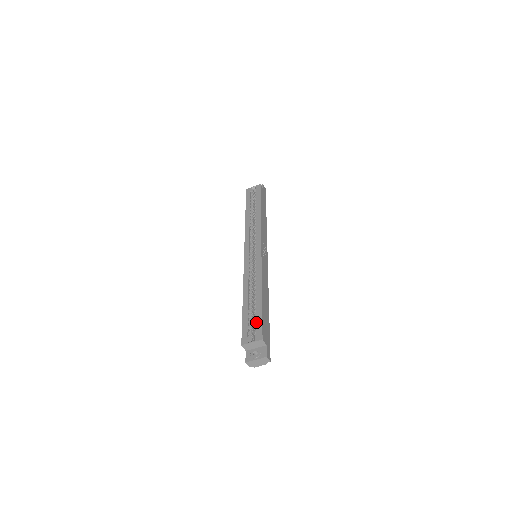
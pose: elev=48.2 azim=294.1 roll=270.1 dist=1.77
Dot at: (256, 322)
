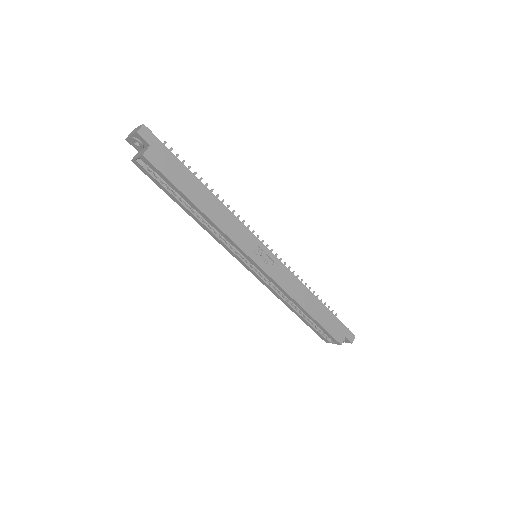
Dot at: occluded
